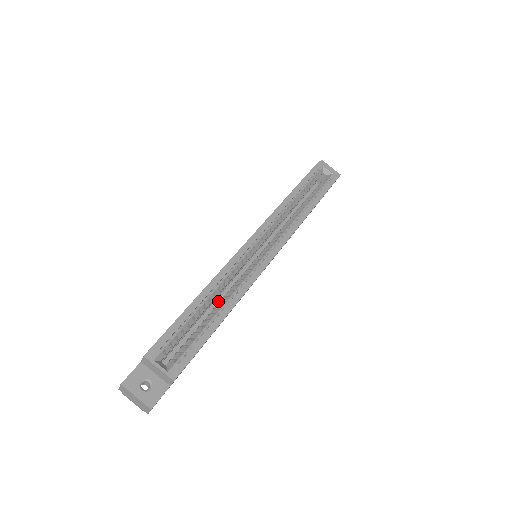
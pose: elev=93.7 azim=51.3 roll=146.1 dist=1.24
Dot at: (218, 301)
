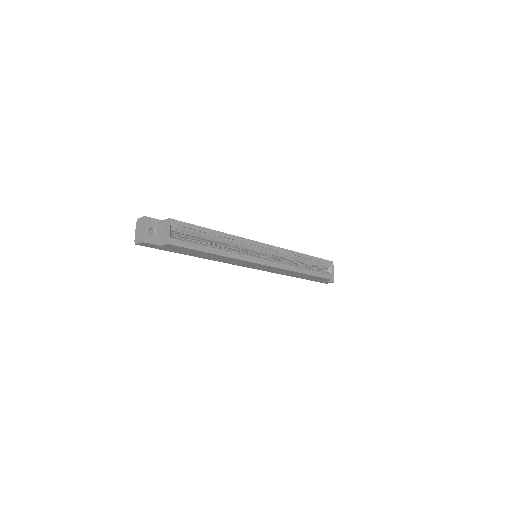
Dot at: occluded
